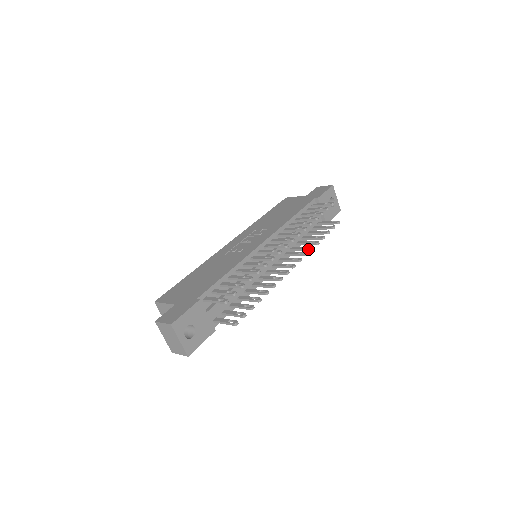
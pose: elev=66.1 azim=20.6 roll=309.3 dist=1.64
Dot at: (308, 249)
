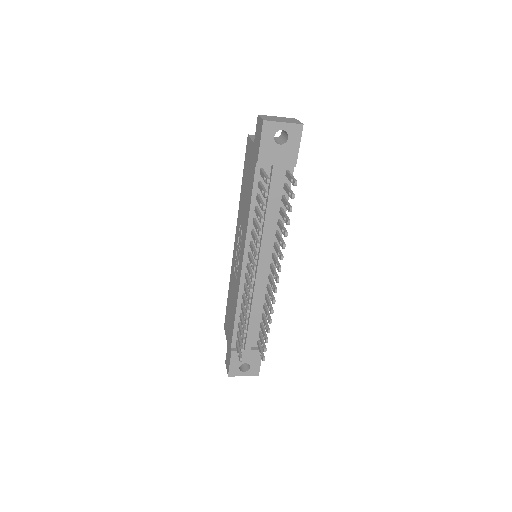
Dot at: (282, 247)
